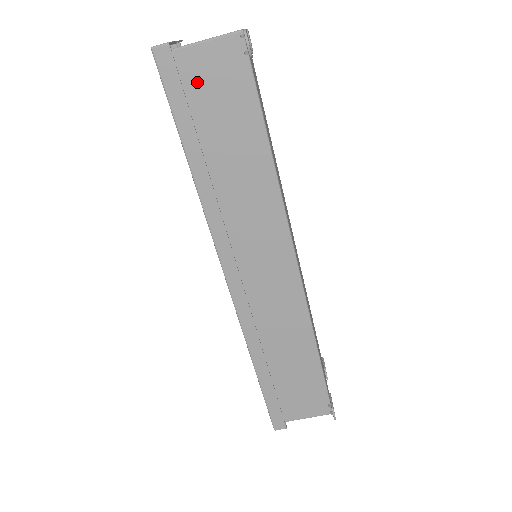
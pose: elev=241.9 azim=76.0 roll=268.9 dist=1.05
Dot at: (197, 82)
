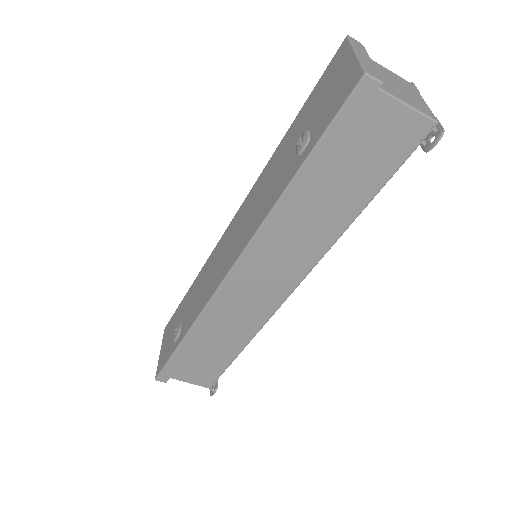
Dot at: (366, 127)
